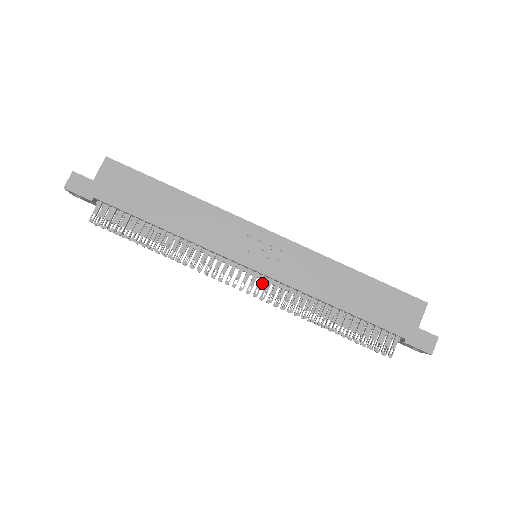
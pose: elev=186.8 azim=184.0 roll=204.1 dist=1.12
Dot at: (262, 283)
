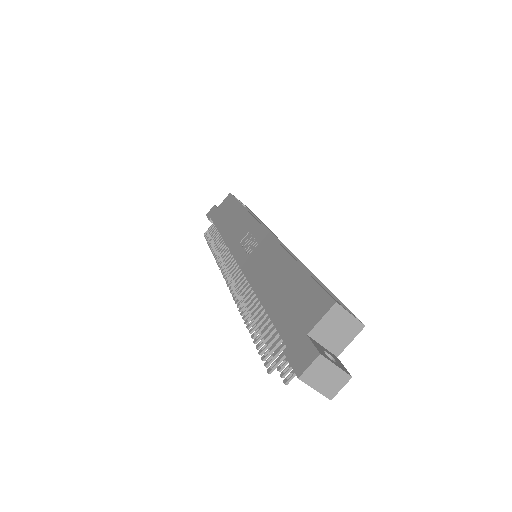
Dot at: (238, 275)
